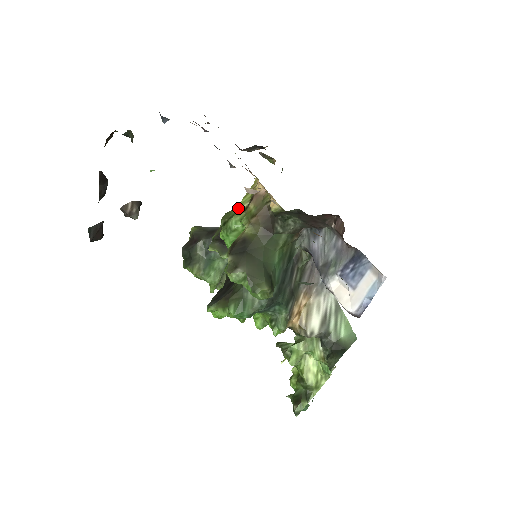
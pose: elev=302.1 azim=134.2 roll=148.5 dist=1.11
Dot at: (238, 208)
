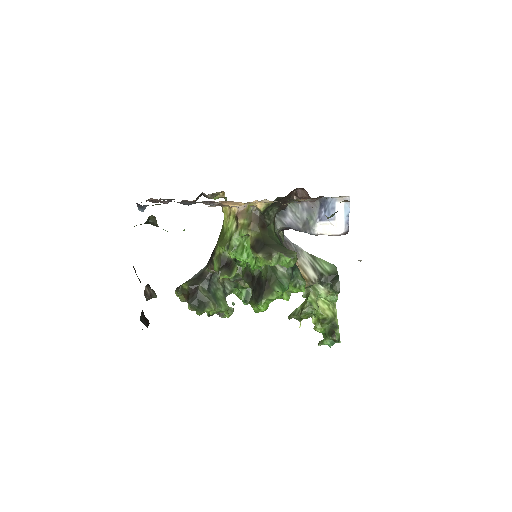
Dot at: (230, 231)
